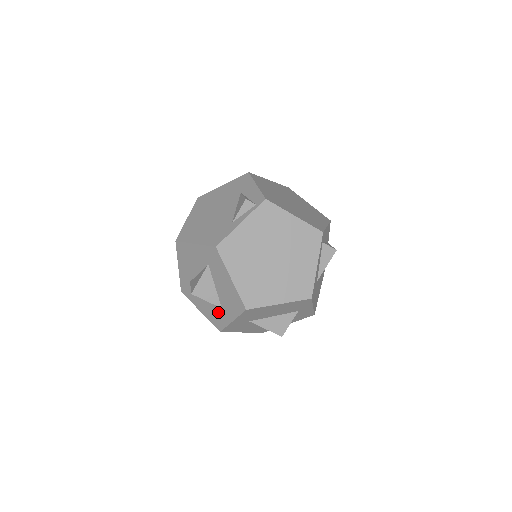
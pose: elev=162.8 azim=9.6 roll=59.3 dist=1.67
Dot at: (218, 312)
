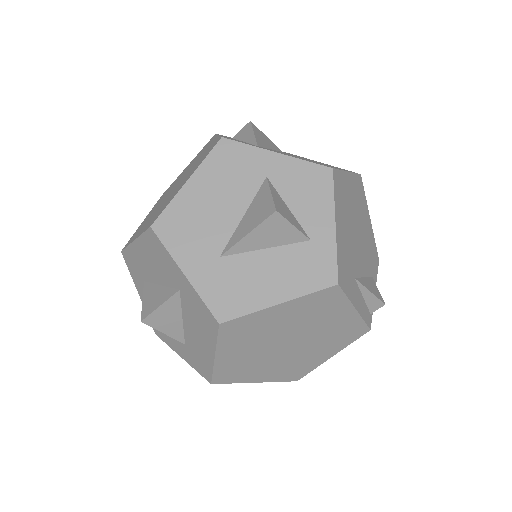
Dot at: (190, 304)
